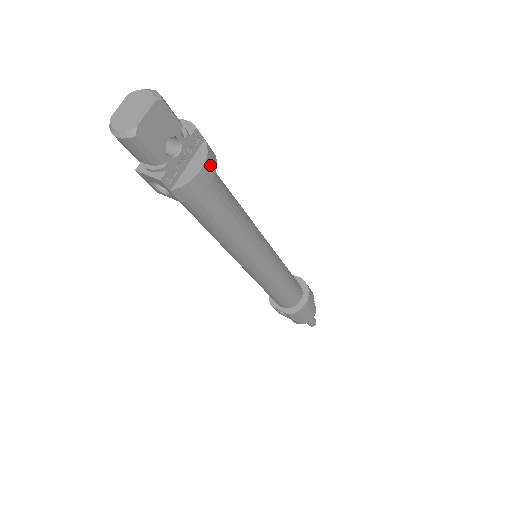
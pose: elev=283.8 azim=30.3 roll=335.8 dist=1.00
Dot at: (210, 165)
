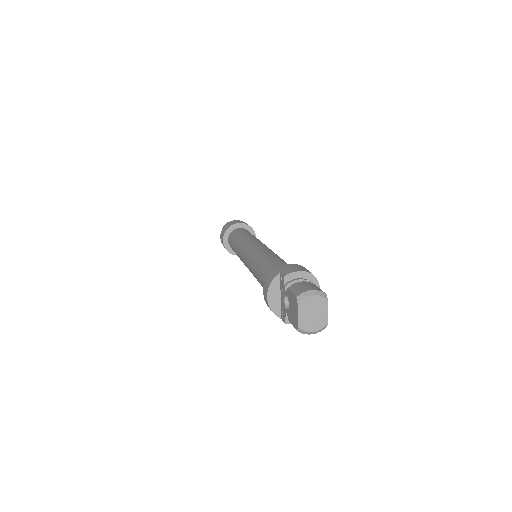
Dot at: (316, 282)
